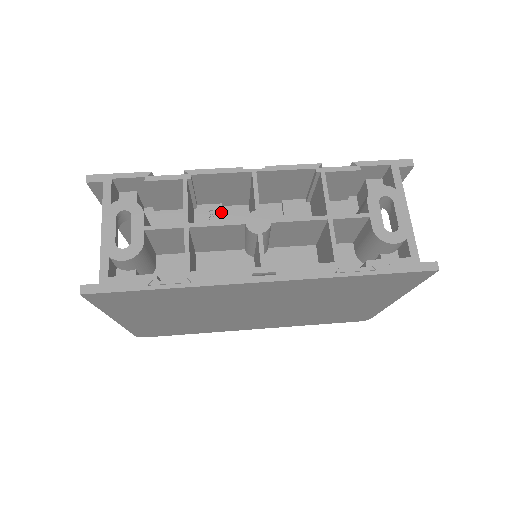
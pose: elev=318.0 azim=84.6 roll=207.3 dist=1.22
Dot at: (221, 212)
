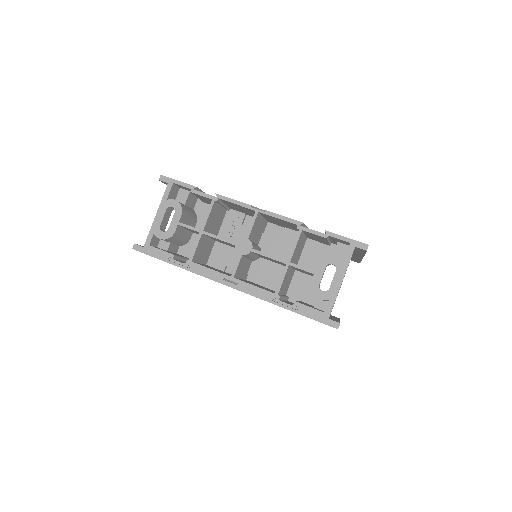
Dot at: (242, 220)
